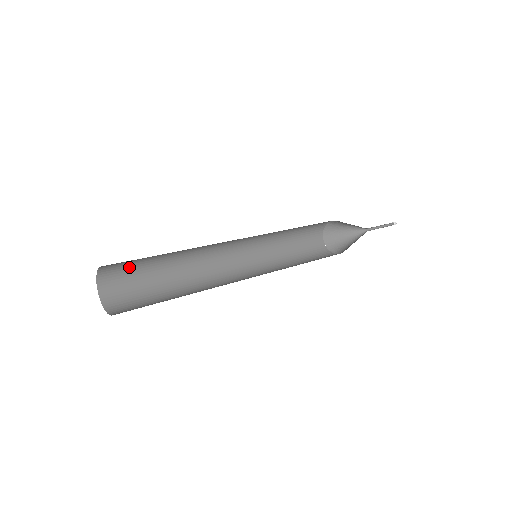
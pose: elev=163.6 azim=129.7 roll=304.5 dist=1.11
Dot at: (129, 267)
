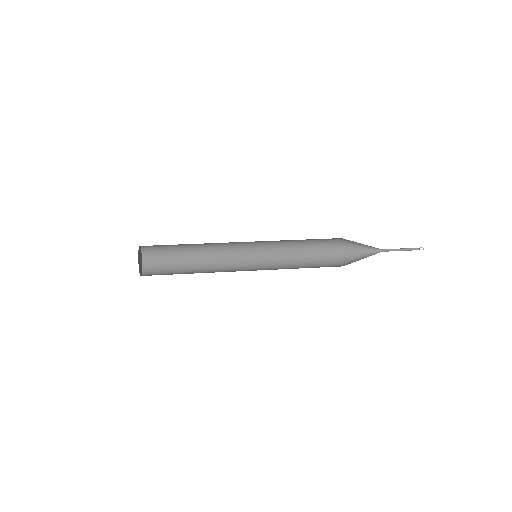
Dot at: (162, 245)
